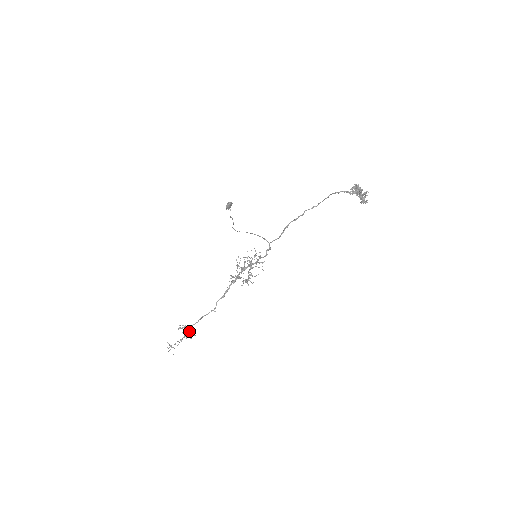
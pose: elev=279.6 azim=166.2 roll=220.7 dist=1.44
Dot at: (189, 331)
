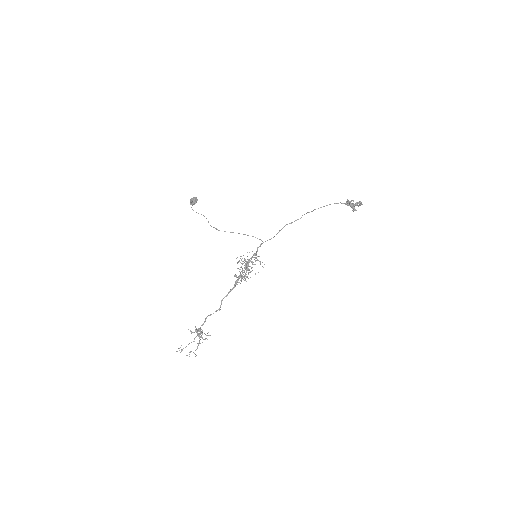
Dot at: (202, 333)
